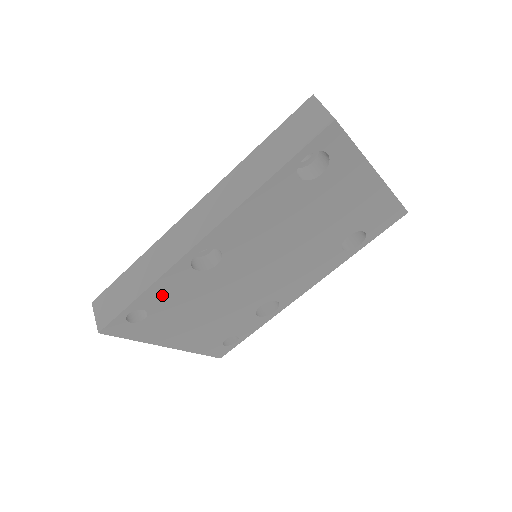
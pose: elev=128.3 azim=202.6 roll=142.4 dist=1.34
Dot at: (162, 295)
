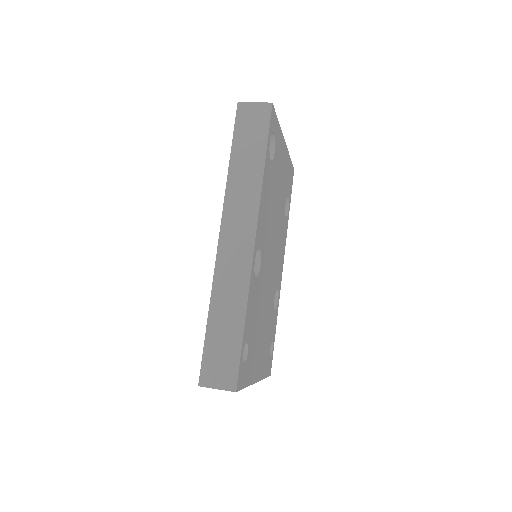
Dot at: (250, 318)
